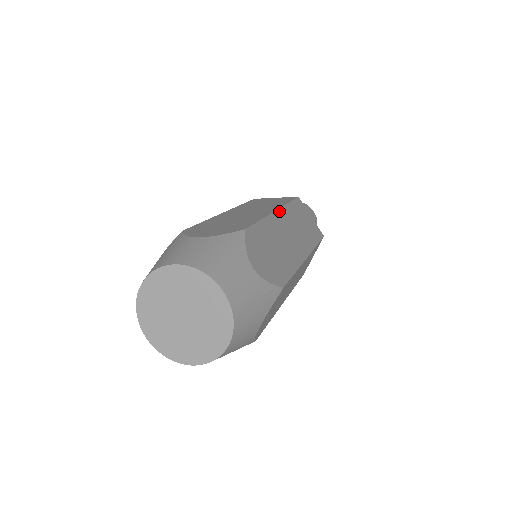
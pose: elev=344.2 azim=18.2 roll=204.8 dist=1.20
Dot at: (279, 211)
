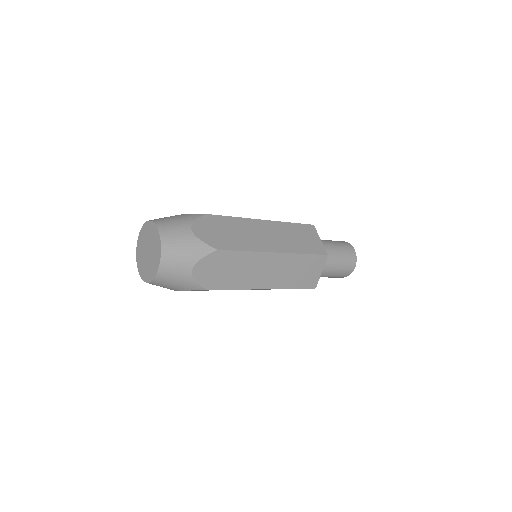
Dot at: (267, 221)
